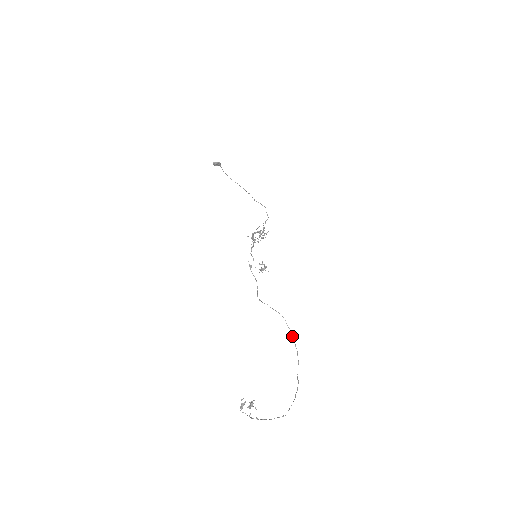
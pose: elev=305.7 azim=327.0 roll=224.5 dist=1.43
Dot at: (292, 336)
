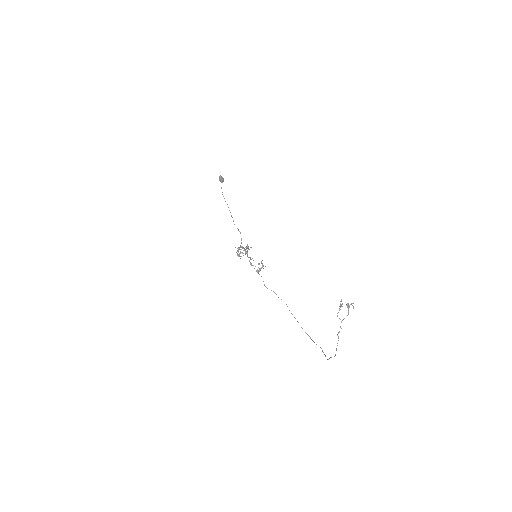
Dot at: (297, 321)
